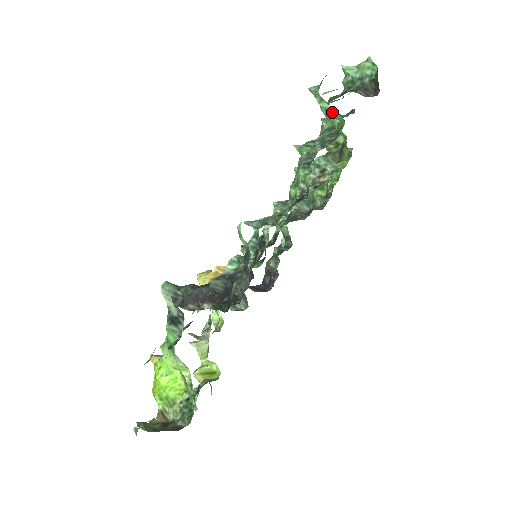
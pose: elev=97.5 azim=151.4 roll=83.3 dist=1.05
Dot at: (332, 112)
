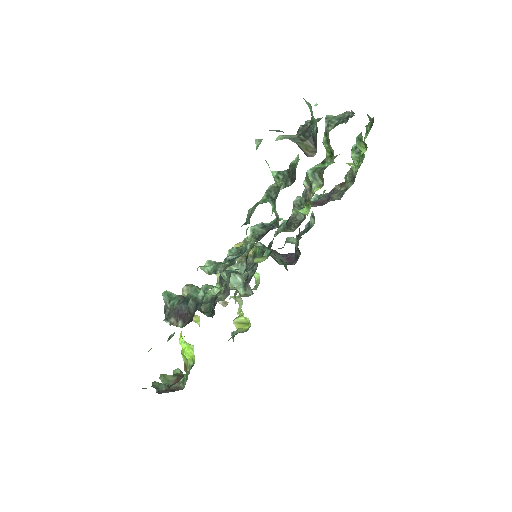
Dot at: occluded
